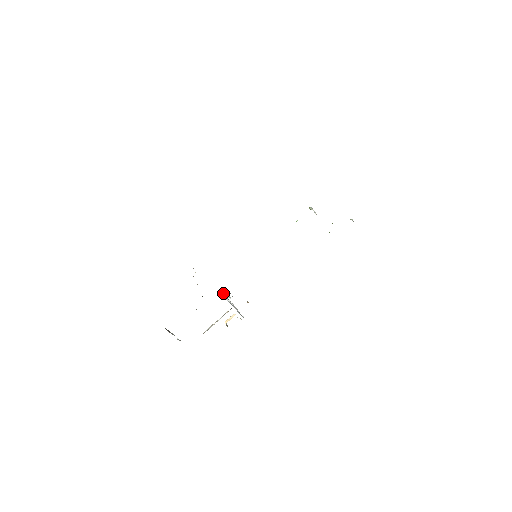
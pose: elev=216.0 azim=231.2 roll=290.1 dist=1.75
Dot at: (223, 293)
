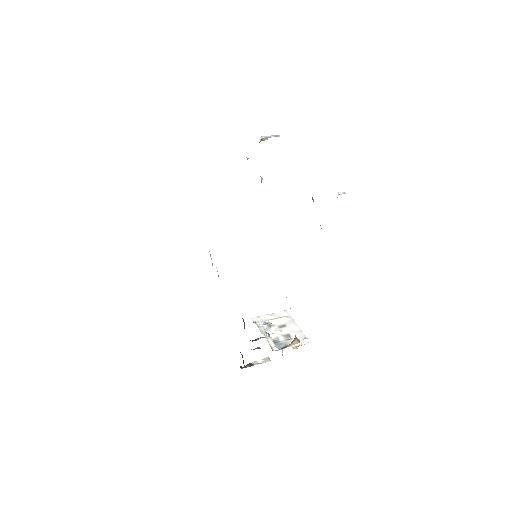
Dot at: occluded
